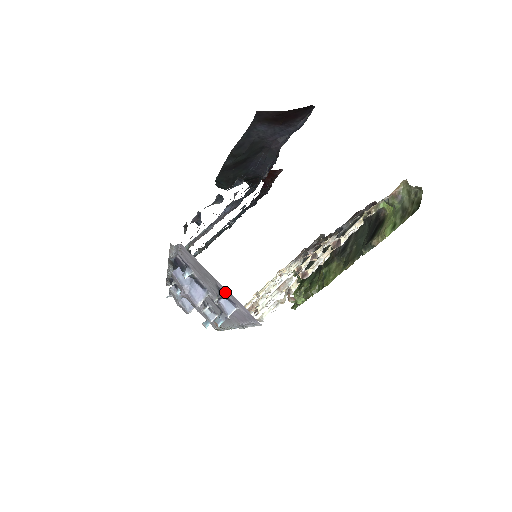
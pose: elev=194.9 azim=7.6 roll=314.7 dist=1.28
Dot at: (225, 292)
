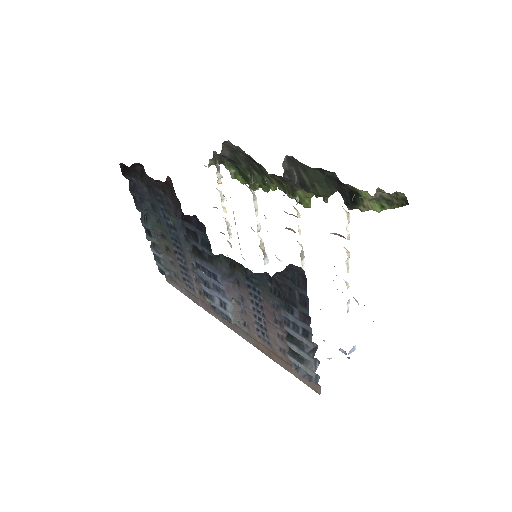
Dot at: occluded
